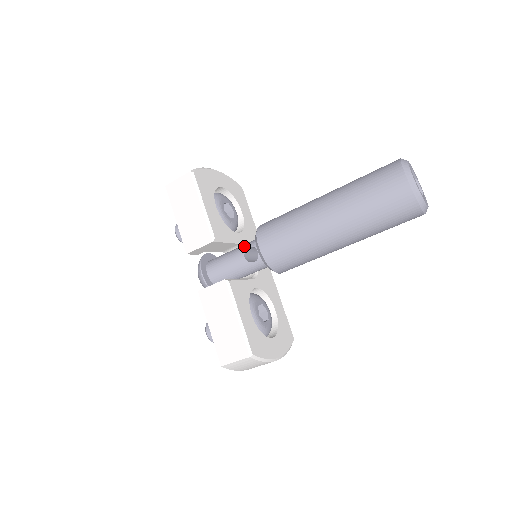
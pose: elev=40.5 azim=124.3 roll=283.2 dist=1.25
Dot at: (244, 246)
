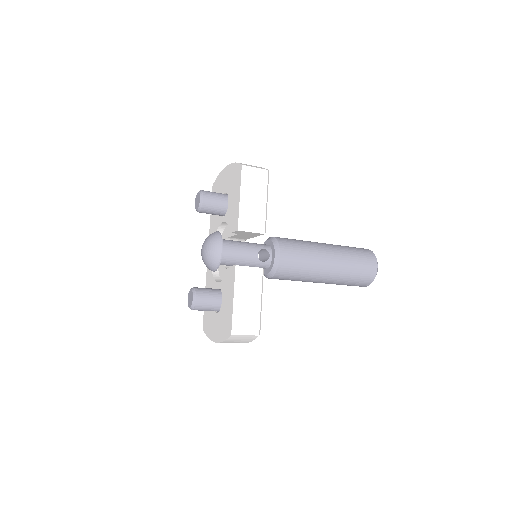
Dot at: (258, 245)
